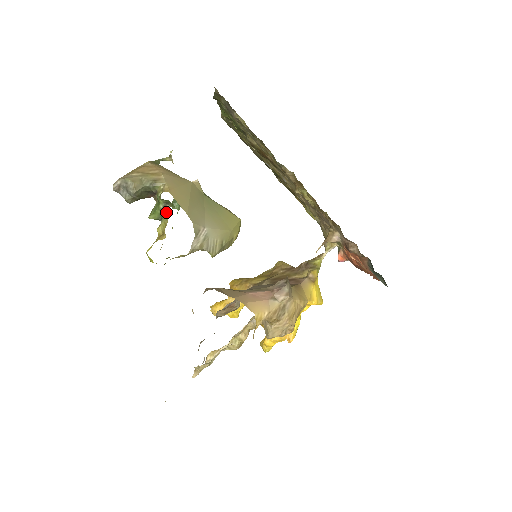
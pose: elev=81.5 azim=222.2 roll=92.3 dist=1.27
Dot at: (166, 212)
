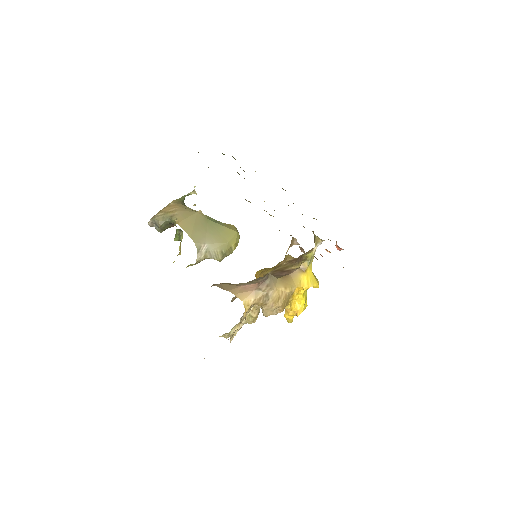
Dot at: (181, 236)
